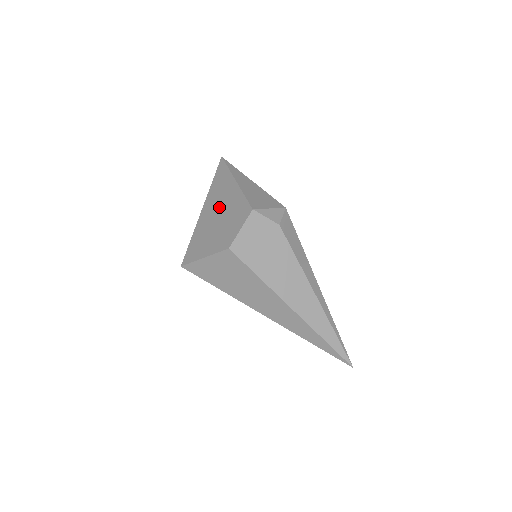
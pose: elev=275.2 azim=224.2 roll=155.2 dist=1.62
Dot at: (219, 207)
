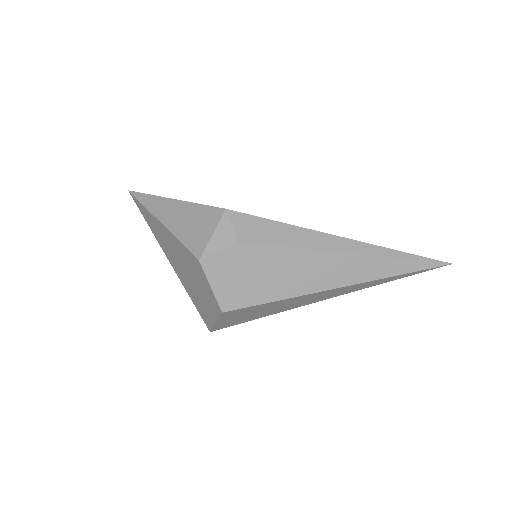
Dot at: (177, 260)
